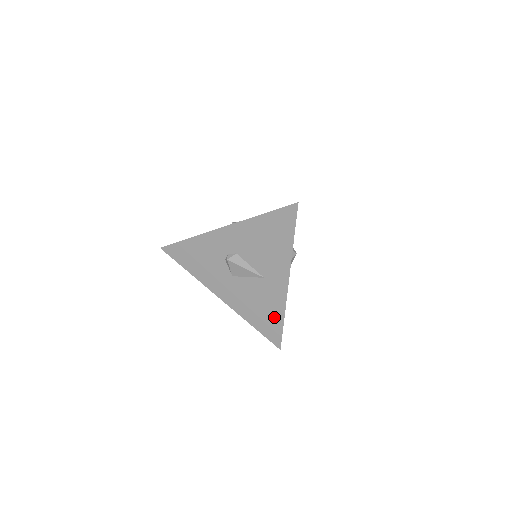
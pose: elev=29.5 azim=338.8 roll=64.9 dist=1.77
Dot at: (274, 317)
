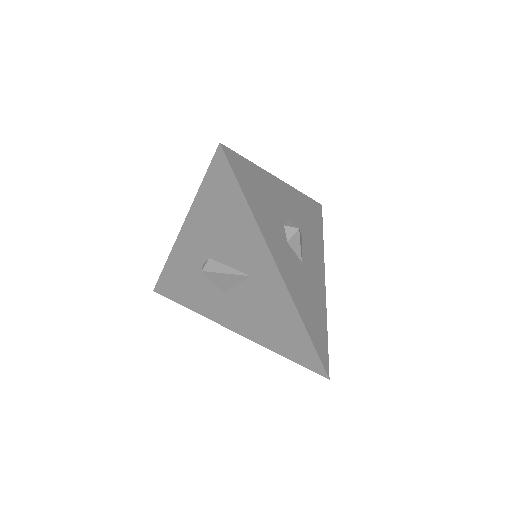
Dot at: (293, 330)
